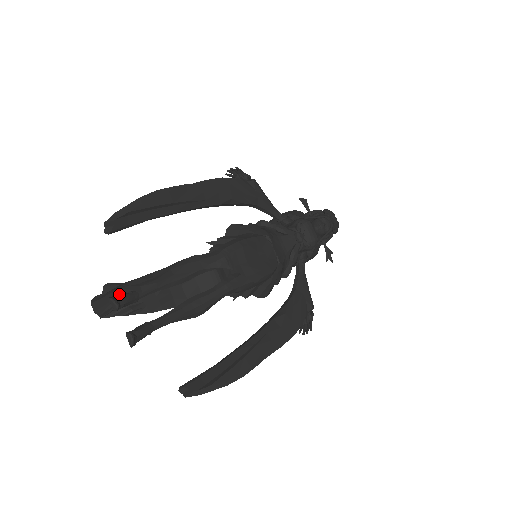
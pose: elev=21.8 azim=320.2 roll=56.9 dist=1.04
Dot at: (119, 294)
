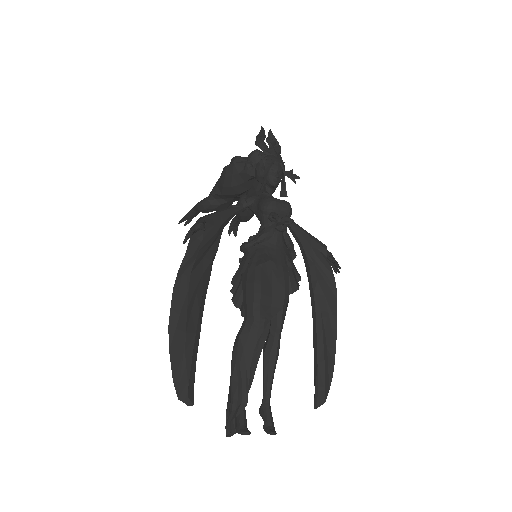
Dot at: occluded
